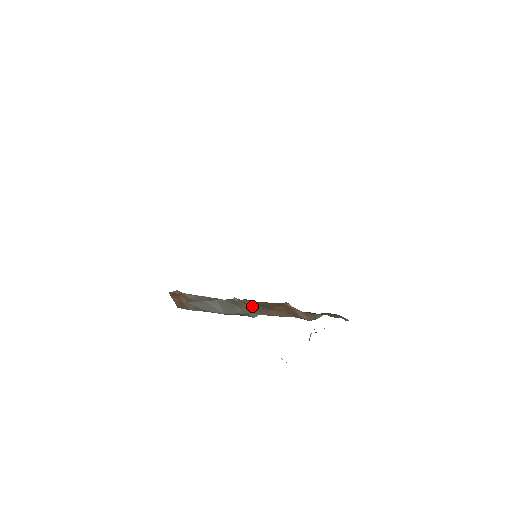
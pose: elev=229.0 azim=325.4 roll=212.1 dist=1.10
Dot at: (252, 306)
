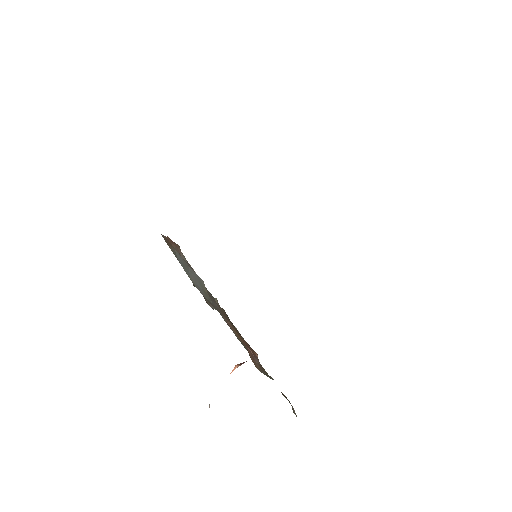
Dot at: occluded
